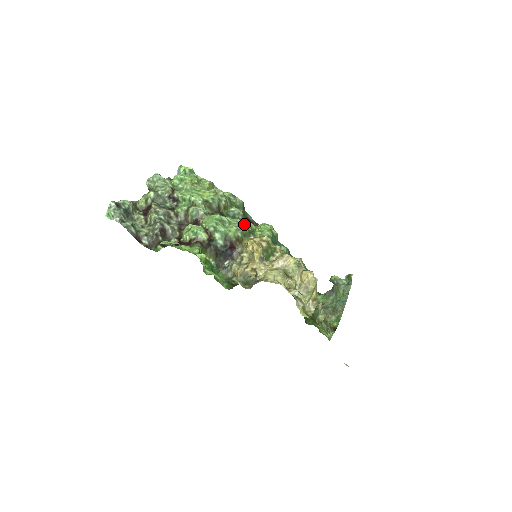
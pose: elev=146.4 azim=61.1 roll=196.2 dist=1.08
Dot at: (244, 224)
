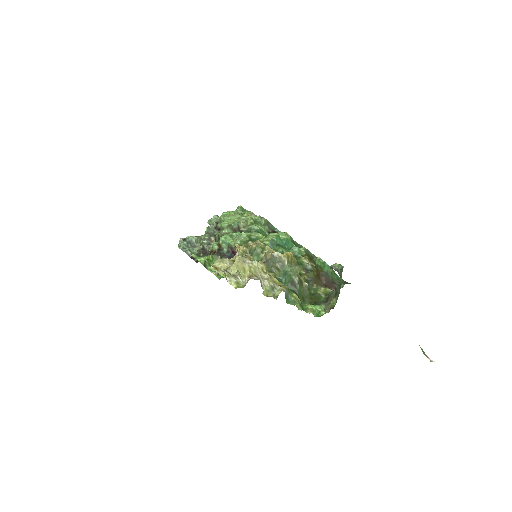
Dot at: (248, 235)
